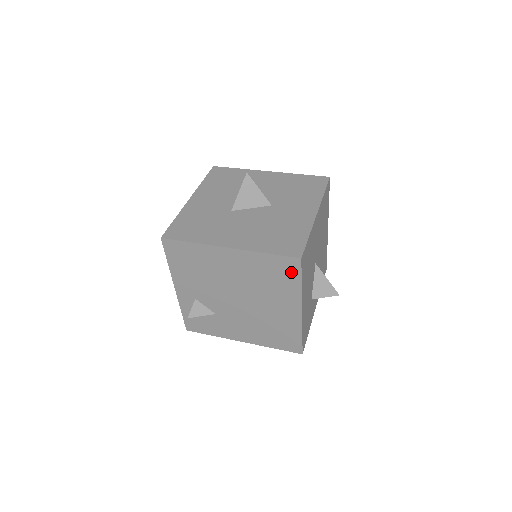
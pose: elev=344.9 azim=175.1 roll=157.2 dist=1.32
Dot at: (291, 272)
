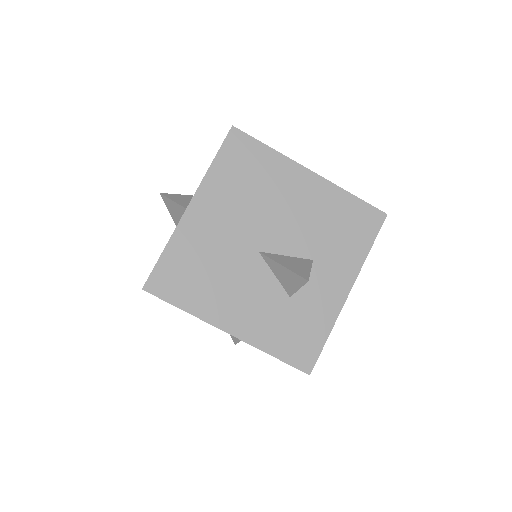
Dot at: occluded
